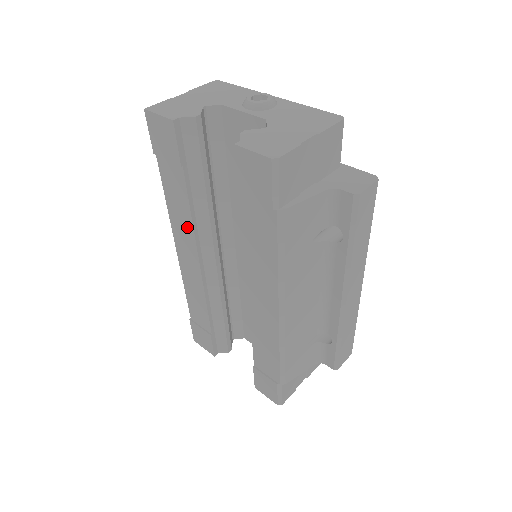
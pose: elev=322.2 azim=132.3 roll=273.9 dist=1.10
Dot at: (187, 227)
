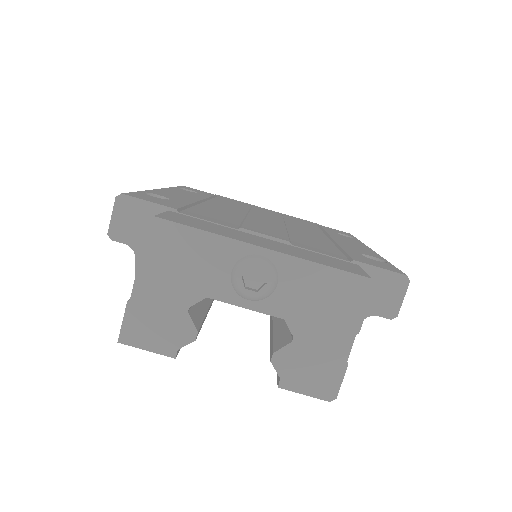
Dot at: occluded
